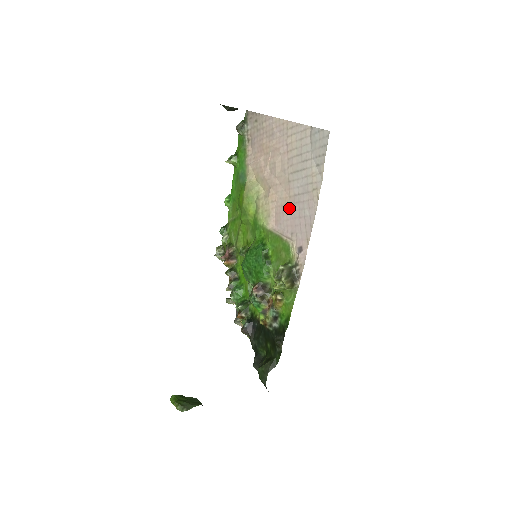
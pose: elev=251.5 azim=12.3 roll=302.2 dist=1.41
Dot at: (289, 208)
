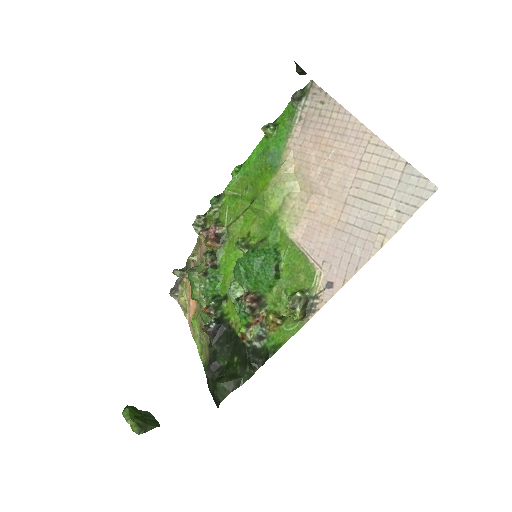
Dot at: (332, 232)
